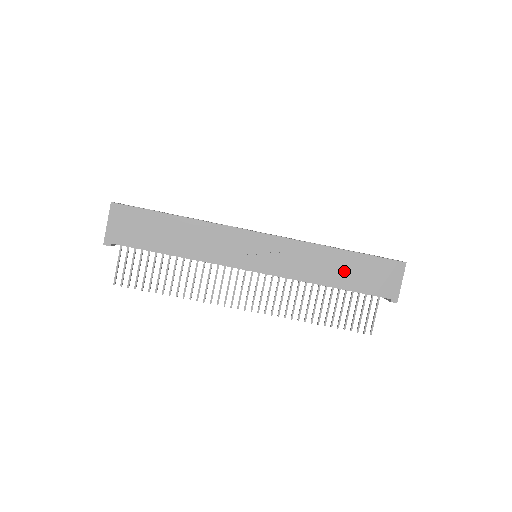
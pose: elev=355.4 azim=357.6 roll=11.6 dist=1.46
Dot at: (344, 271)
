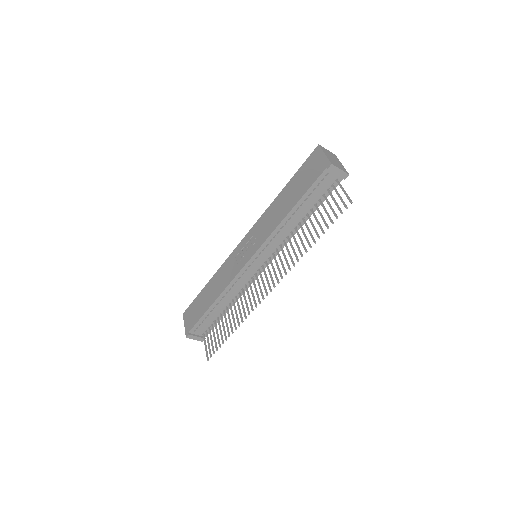
Dot at: (290, 196)
